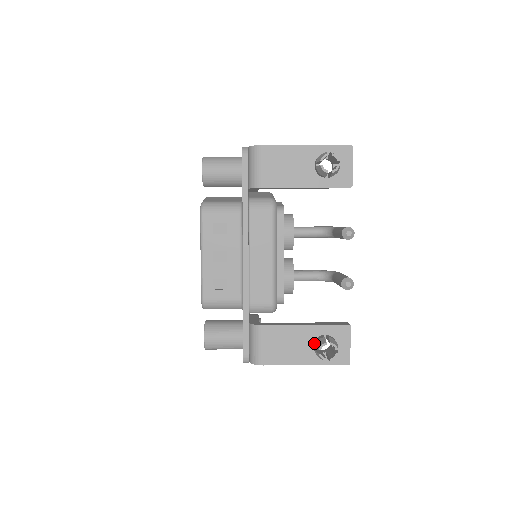
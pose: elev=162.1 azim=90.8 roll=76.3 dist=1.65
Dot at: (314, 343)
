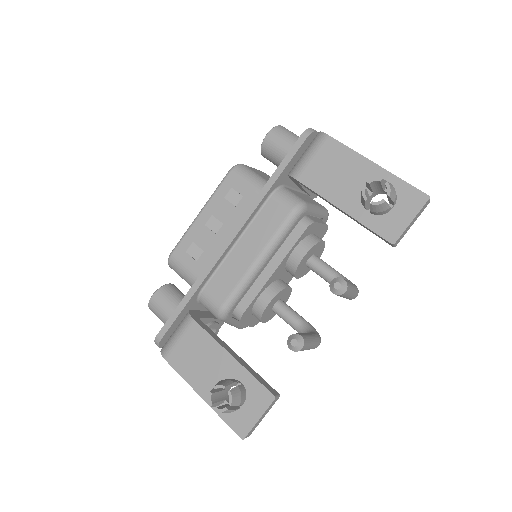
Dot at: occluded
